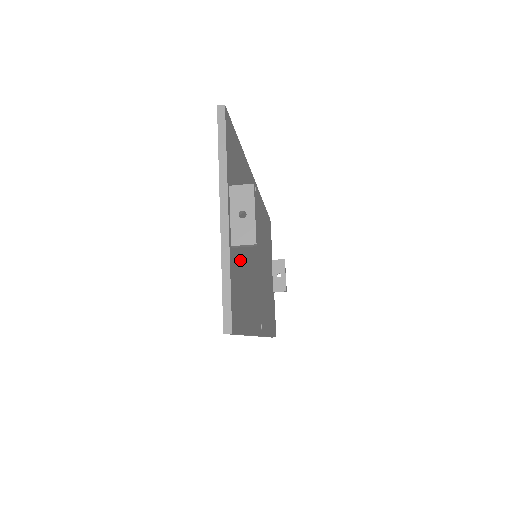
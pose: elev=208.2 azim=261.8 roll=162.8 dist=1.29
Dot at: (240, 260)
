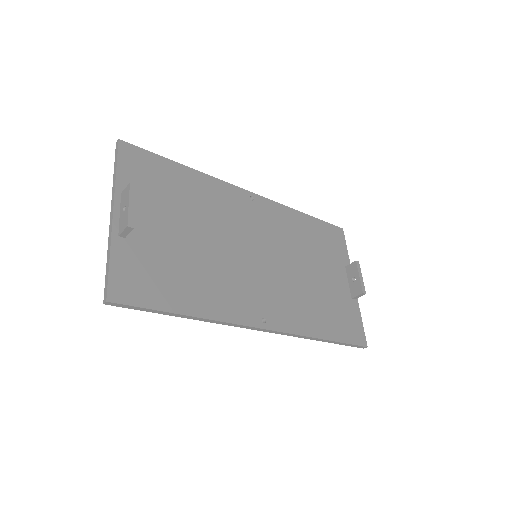
Dot at: (159, 250)
